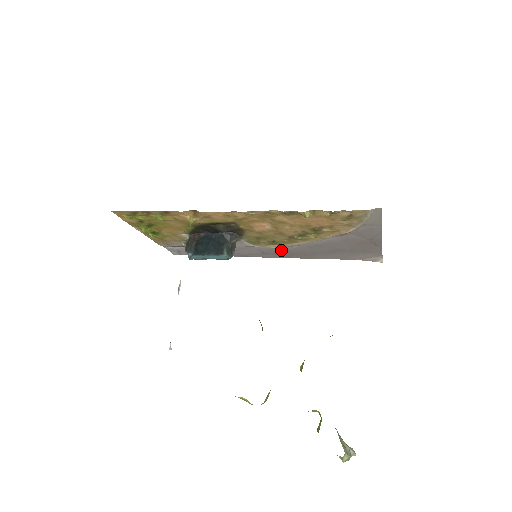
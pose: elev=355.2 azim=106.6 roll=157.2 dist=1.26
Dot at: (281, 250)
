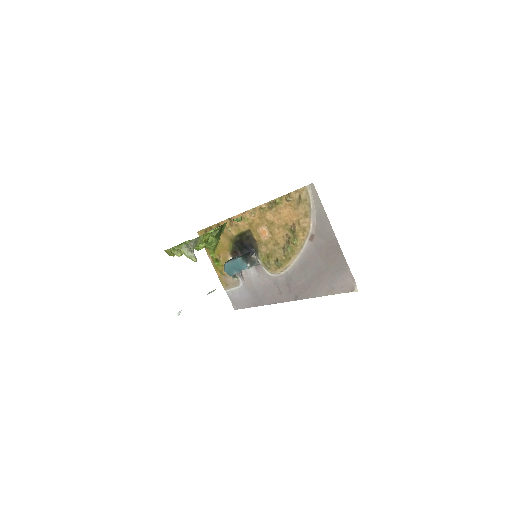
Dot at: (289, 282)
